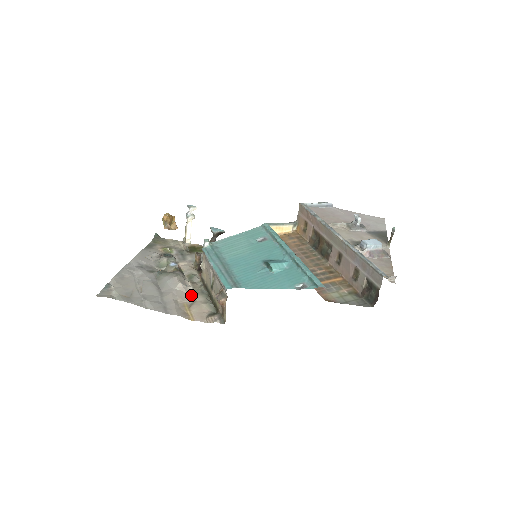
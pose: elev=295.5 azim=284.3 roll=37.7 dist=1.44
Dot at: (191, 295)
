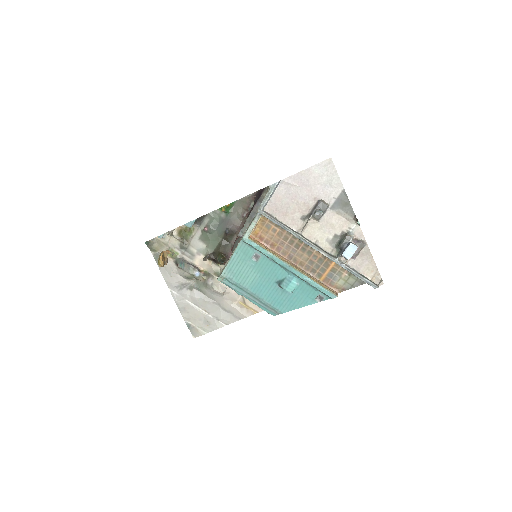
Dot at: (235, 292)
